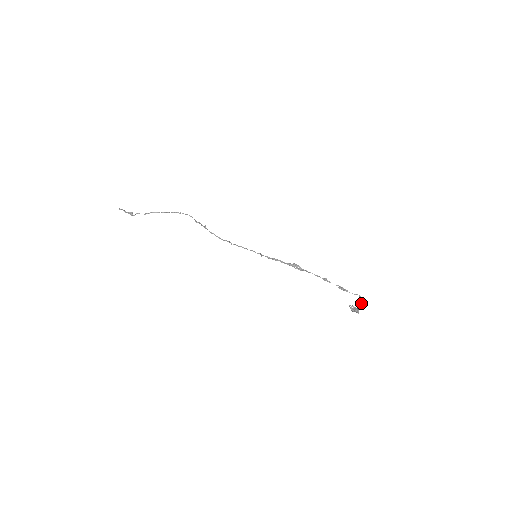
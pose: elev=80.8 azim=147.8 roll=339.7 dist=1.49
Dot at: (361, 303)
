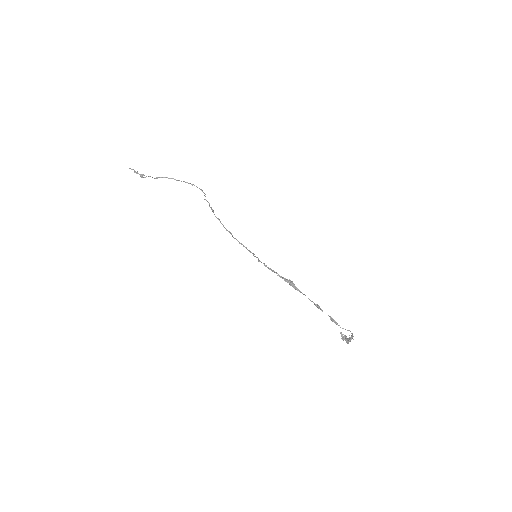
Dot at: (352, 336)
